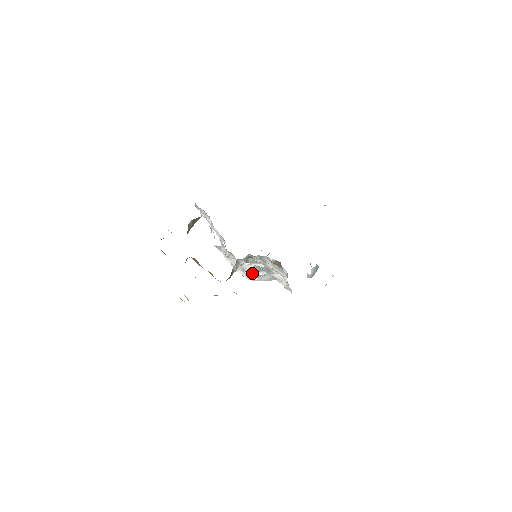
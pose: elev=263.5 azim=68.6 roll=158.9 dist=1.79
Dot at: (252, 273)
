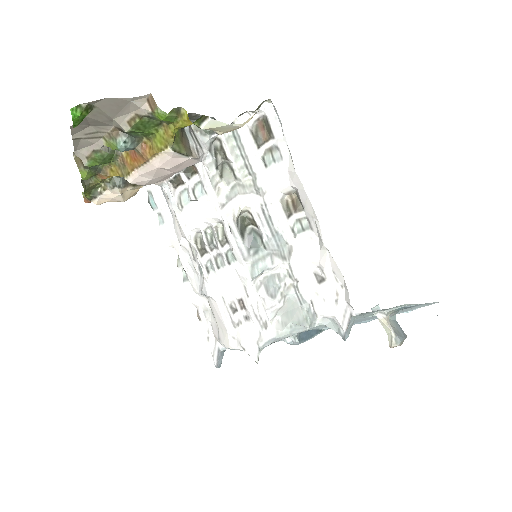
Dot at: (252, 265)
